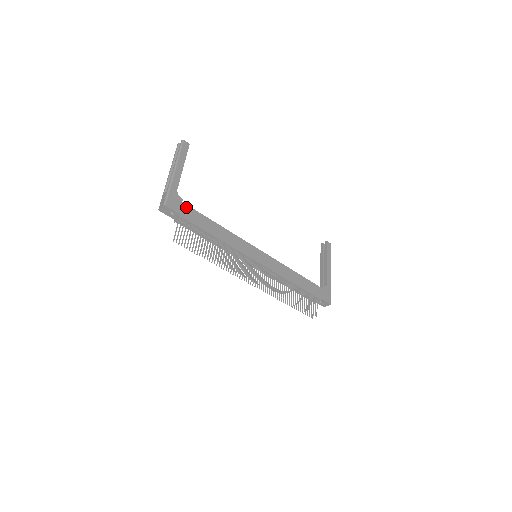
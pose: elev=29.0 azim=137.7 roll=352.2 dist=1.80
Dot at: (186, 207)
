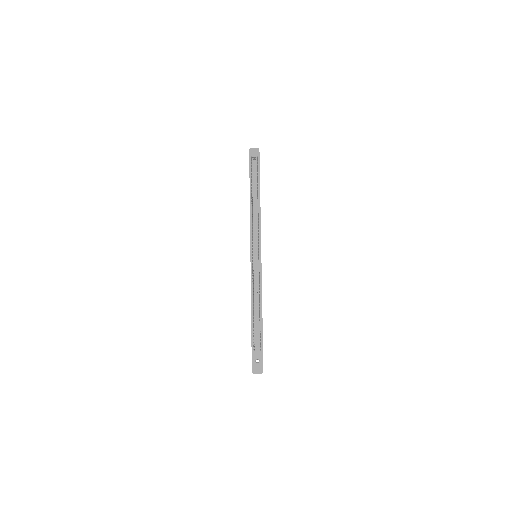
Dot at: occluded
